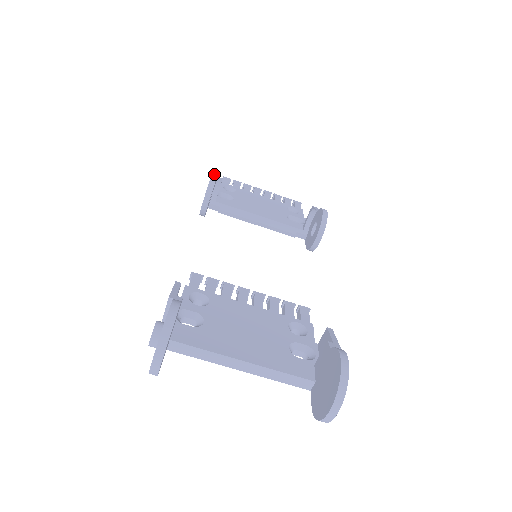
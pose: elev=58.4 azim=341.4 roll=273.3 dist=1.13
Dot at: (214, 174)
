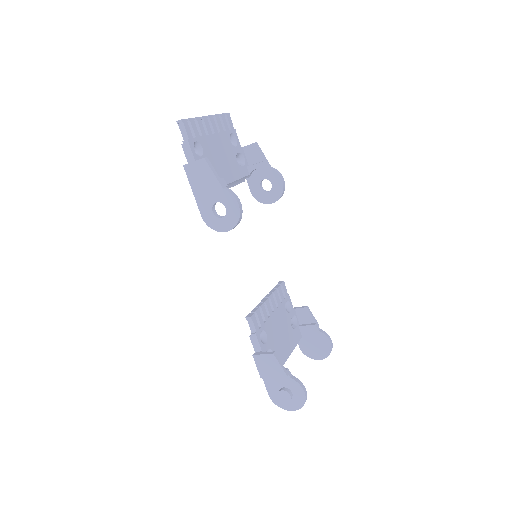
Dot at: (240, 206)
